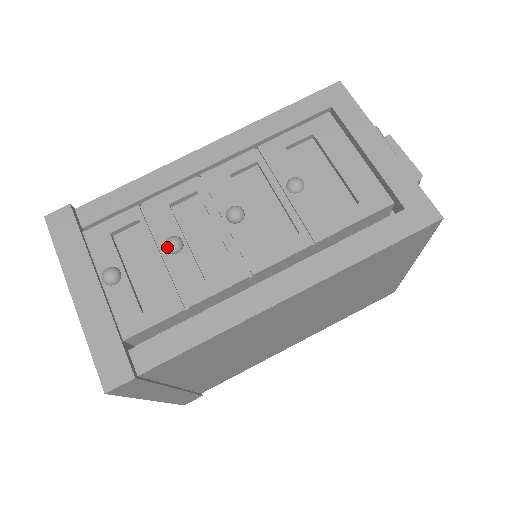
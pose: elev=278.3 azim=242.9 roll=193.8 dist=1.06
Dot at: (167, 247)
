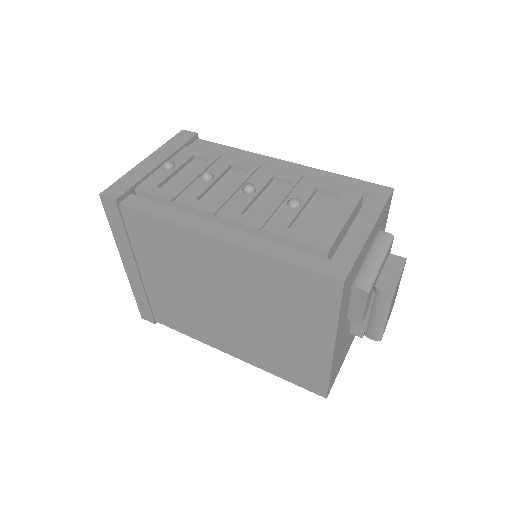
Dot at: (203, 173)
